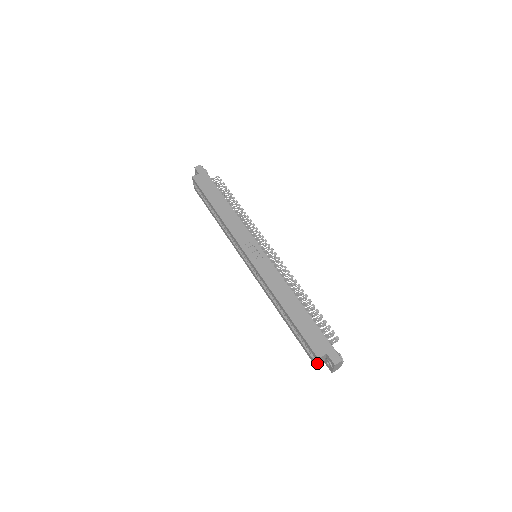
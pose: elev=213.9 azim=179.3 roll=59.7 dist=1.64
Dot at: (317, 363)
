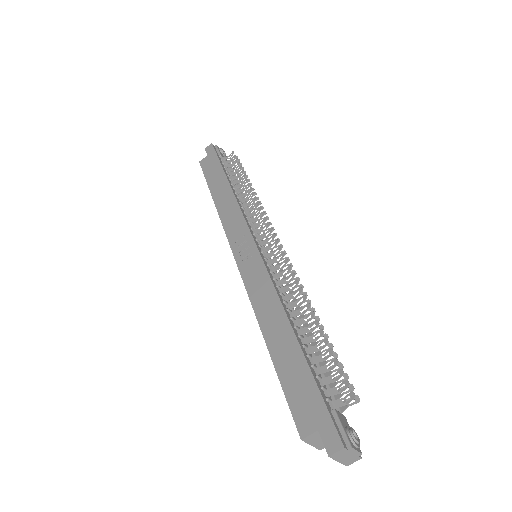
Dot at: (314, 445)
